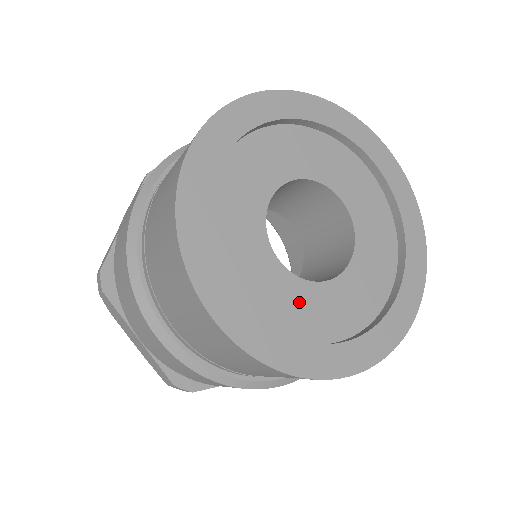
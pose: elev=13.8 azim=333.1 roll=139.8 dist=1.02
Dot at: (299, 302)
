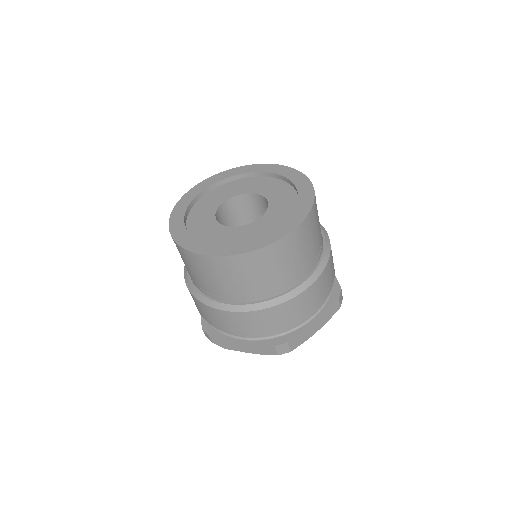
Dot at: (252, 231)
